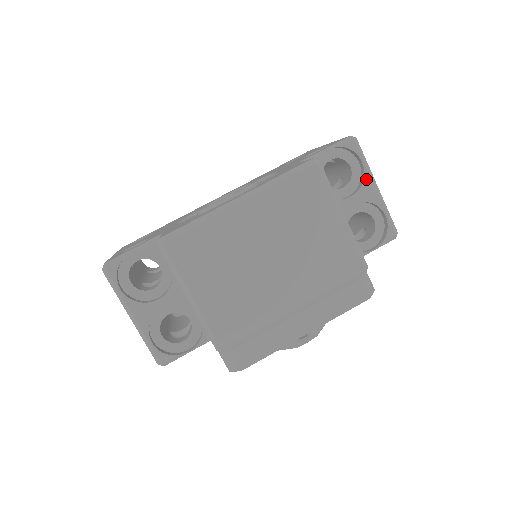
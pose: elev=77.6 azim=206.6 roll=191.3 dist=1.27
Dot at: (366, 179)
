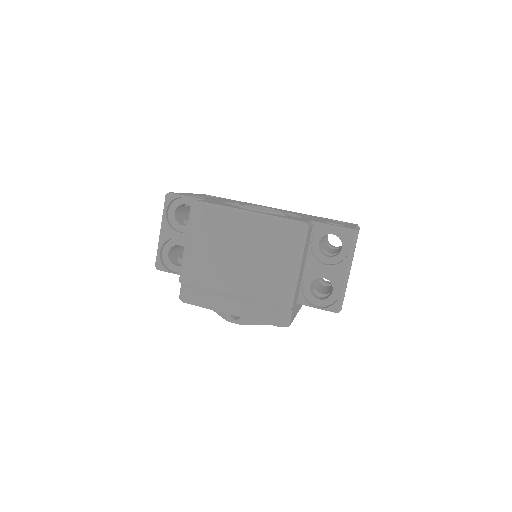
Dot at: (344, 262)
